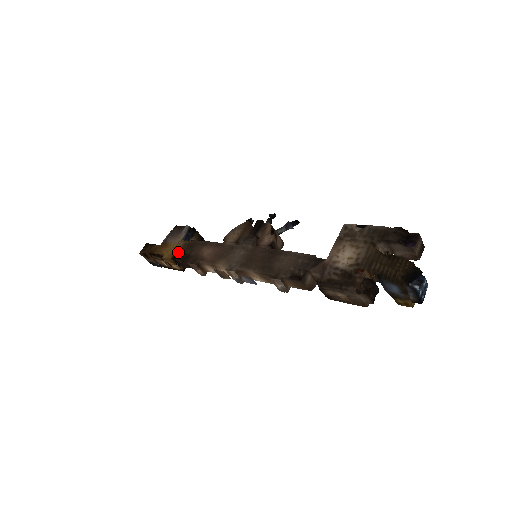
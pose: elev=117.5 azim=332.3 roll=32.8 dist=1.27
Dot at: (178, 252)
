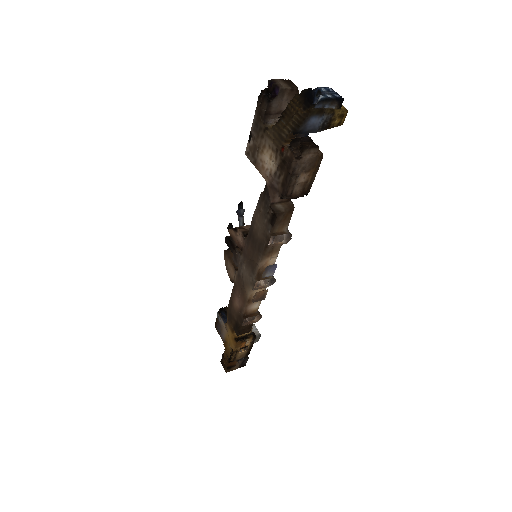
Dot at: (233, 333)
